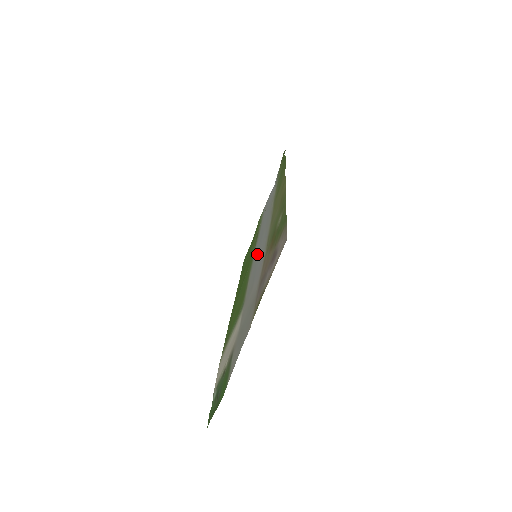
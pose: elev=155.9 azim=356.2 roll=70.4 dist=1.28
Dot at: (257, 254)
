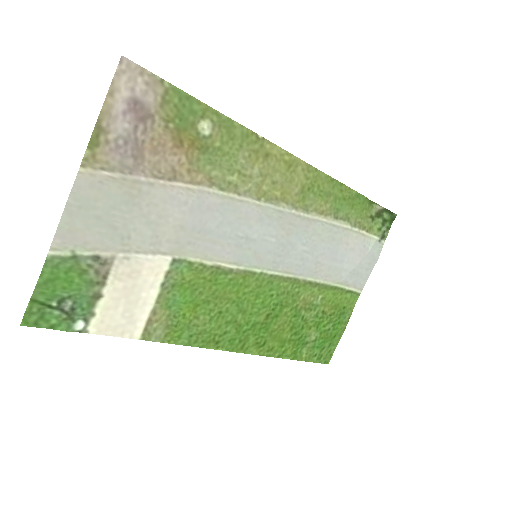
Dot at: (251, 246)
